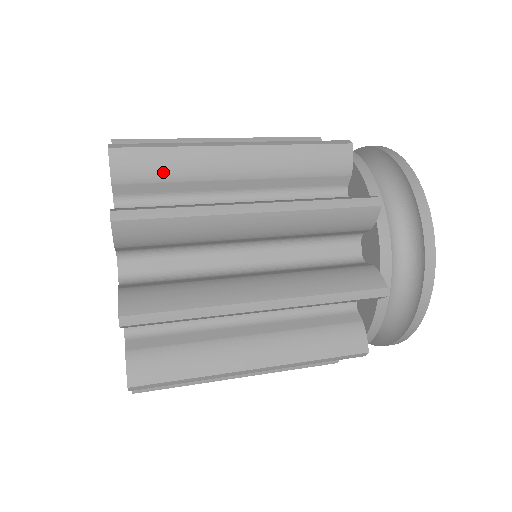
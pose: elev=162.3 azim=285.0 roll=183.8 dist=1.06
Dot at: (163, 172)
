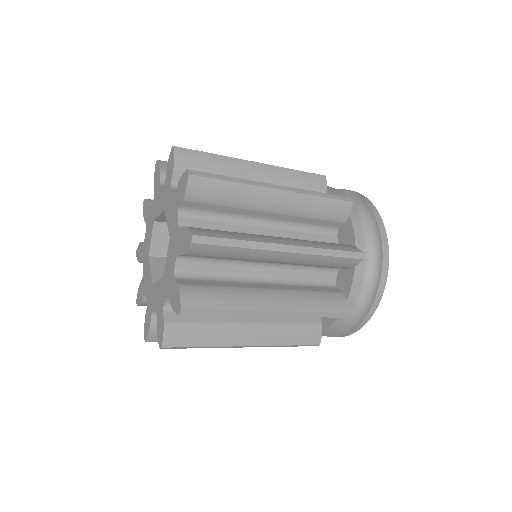
Dot at: occluded
